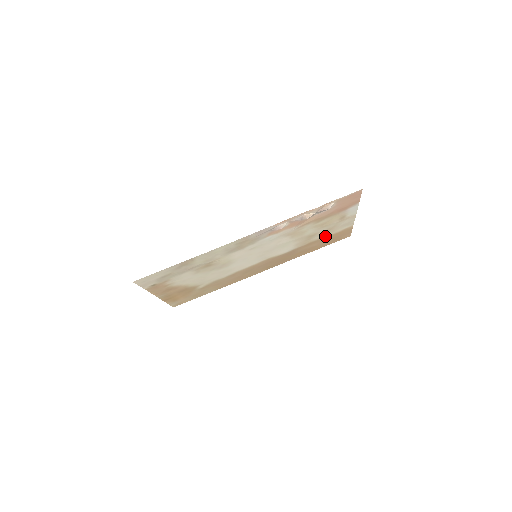
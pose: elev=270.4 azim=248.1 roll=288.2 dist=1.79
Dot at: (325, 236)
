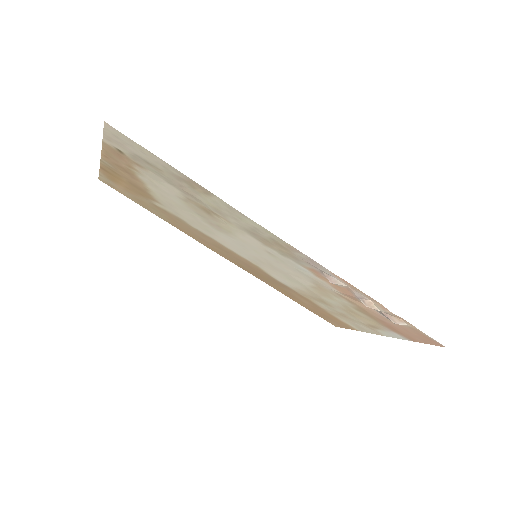
Dot at: (327, 310)
